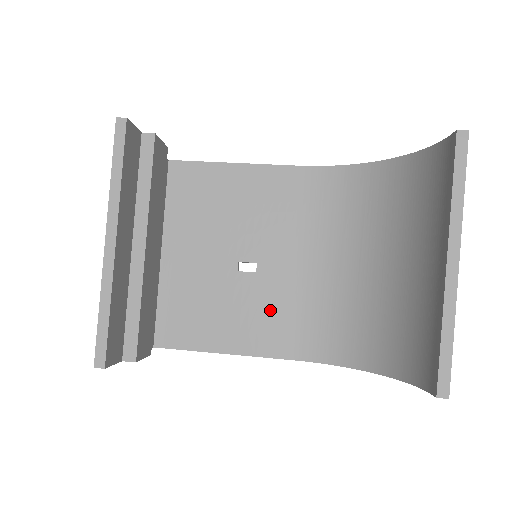
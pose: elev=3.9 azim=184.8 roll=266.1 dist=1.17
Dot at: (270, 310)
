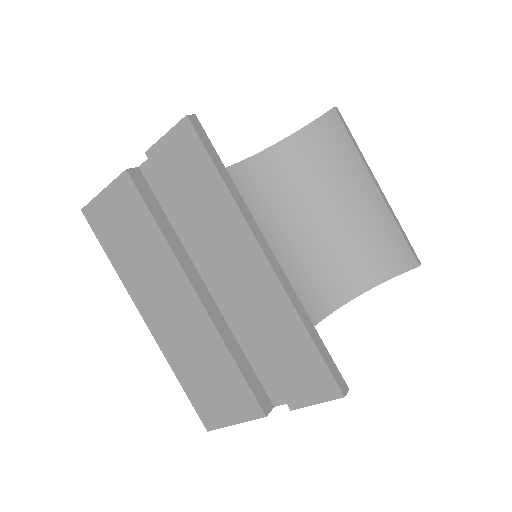
Dot at: occluded
